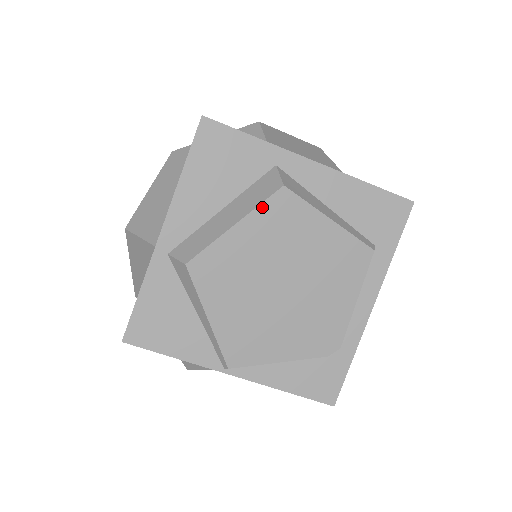
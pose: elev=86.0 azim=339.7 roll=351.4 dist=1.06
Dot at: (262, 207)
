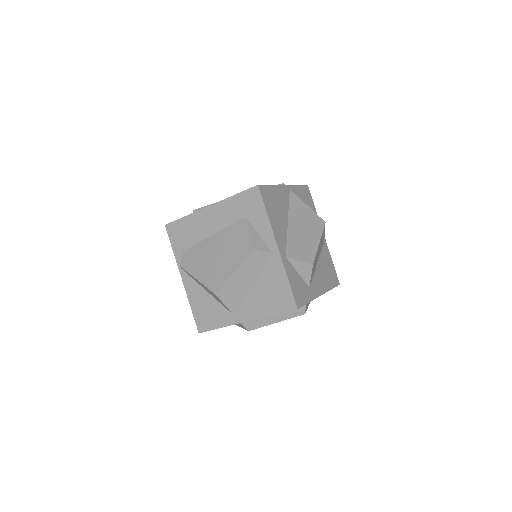
Dot at: occluded
